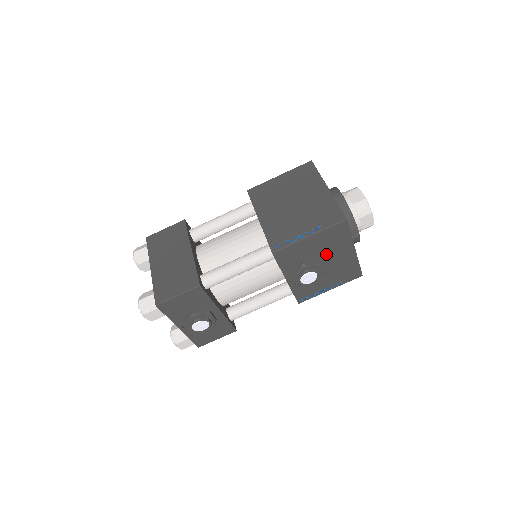
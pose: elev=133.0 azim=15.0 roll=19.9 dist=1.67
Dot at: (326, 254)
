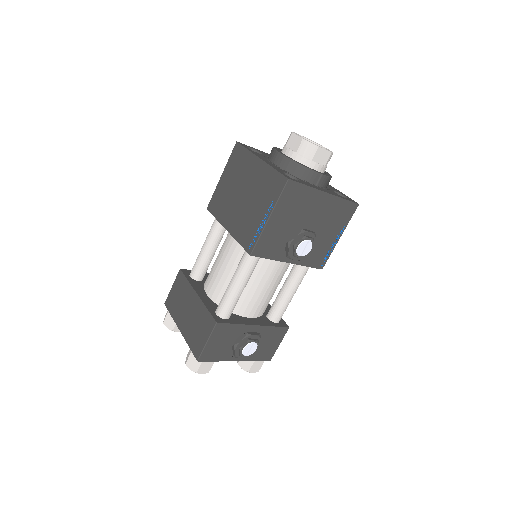
Dot at: (302, 217)
